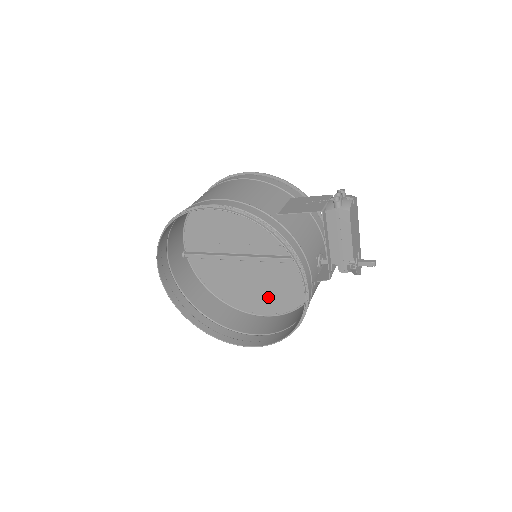
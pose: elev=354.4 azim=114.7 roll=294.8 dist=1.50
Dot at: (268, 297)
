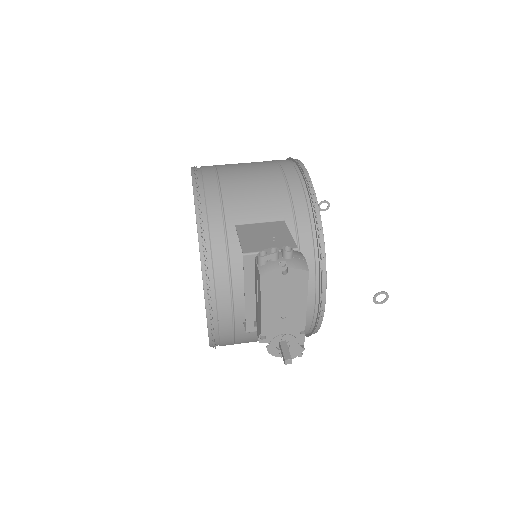
Dot at: occluded
